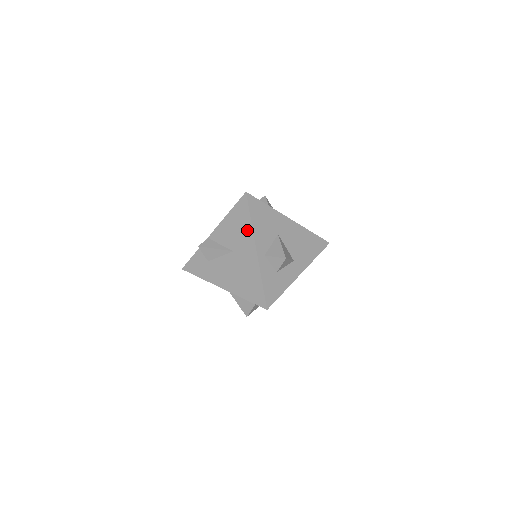
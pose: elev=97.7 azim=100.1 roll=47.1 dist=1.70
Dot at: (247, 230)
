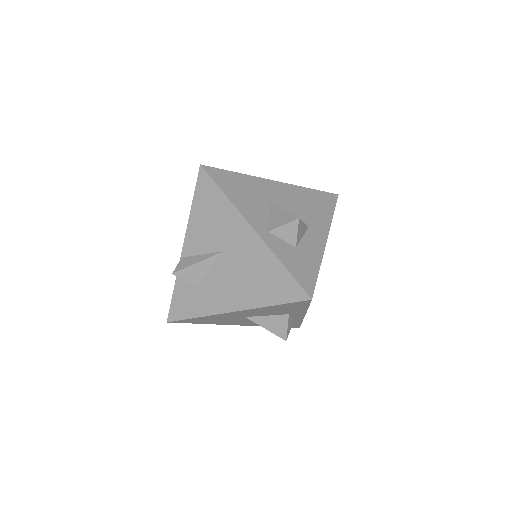
Dot at: (227, 211)
